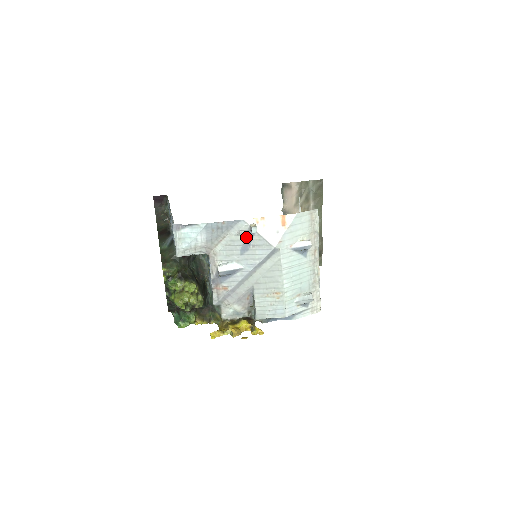
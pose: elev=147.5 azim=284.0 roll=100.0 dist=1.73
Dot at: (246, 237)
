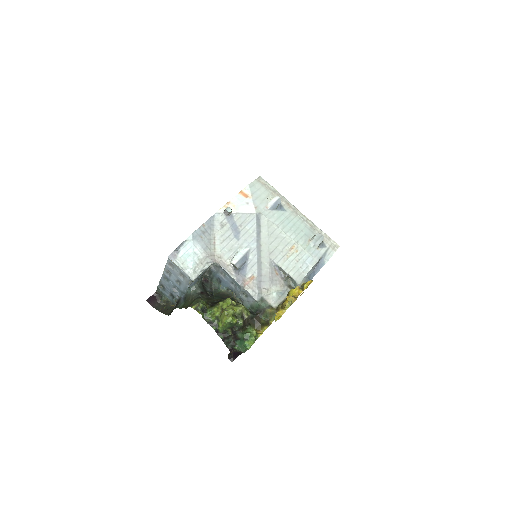
Dot at: (229, 224)
